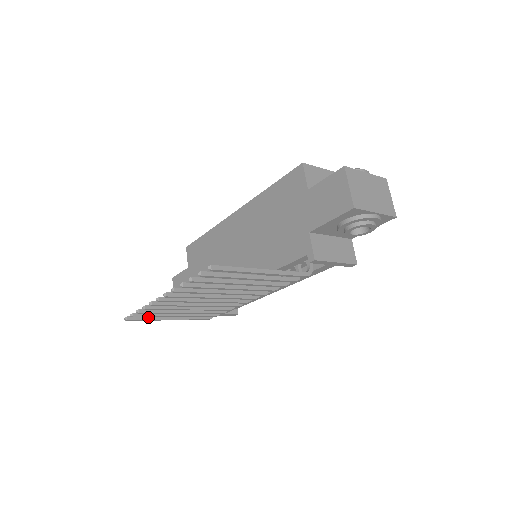
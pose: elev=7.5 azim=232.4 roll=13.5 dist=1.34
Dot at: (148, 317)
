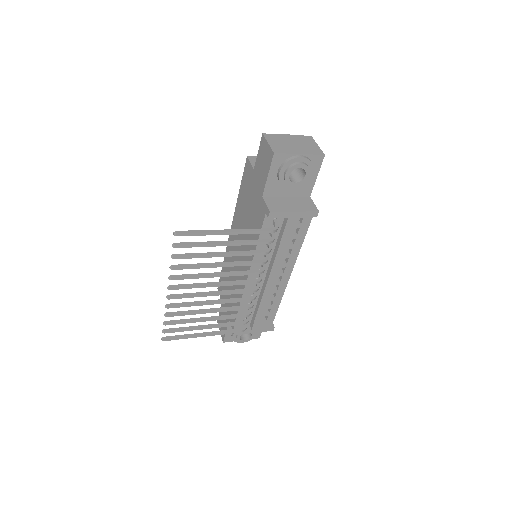
Dot at: (182, 335)
